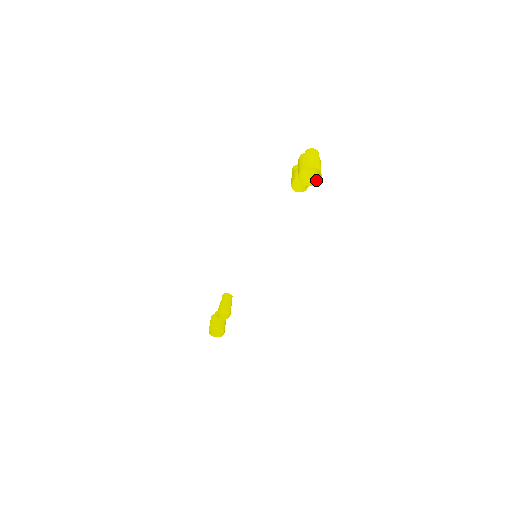
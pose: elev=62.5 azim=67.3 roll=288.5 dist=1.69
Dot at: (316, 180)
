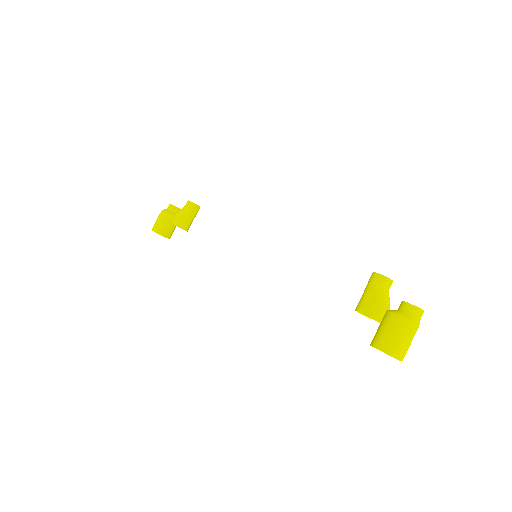
Dot at: occluded
